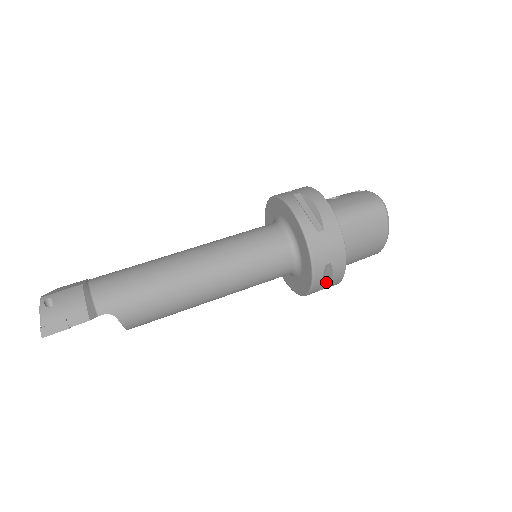
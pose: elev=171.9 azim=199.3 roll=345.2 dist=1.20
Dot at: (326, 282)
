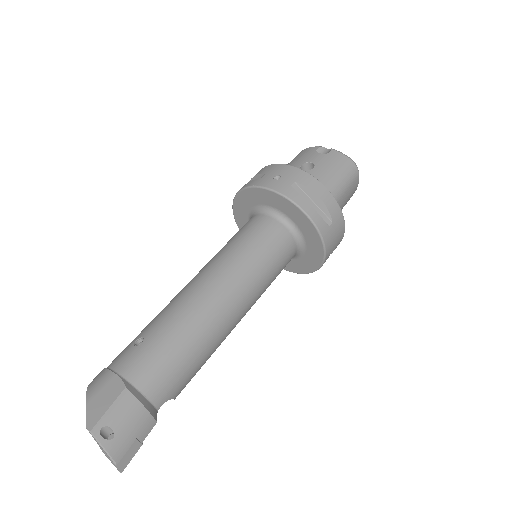
Dot at: occluded
